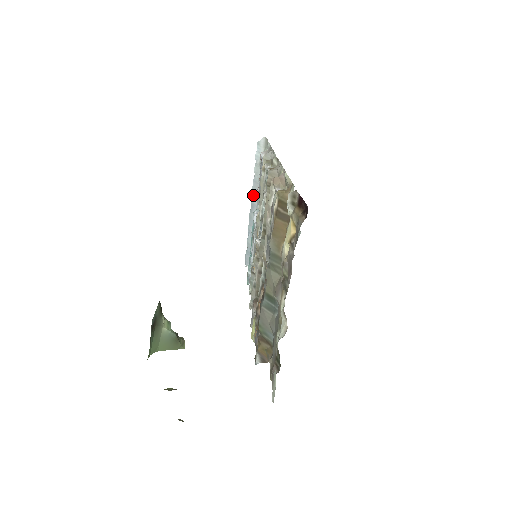
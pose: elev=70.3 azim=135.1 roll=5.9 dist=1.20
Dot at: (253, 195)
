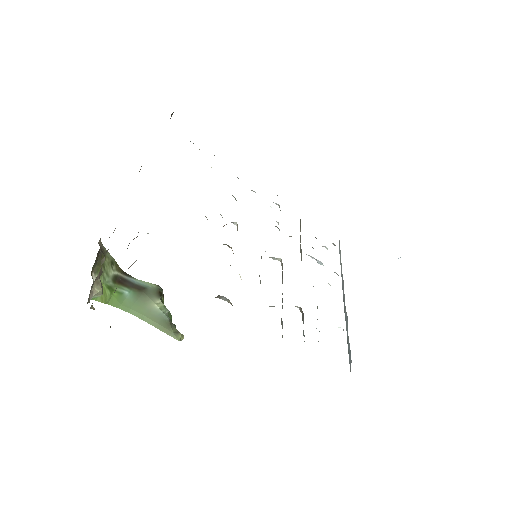
Dot at: (343, 292)
